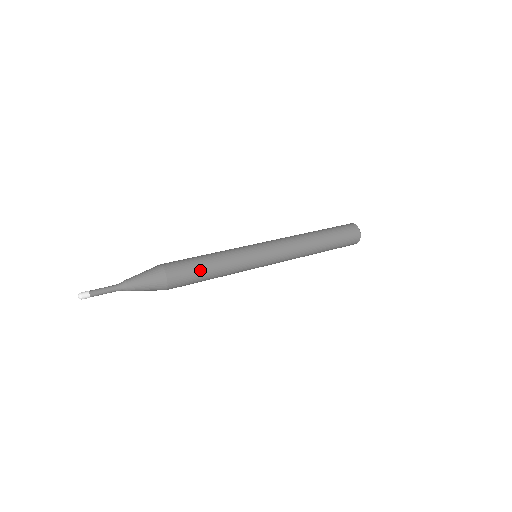
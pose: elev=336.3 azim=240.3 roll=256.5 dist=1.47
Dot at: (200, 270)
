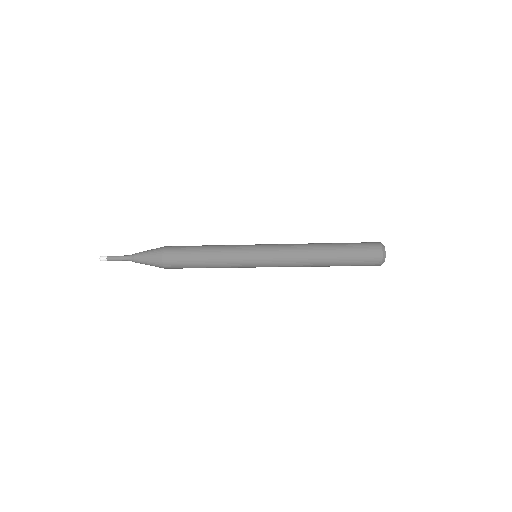
Dot at: (192, 262)
